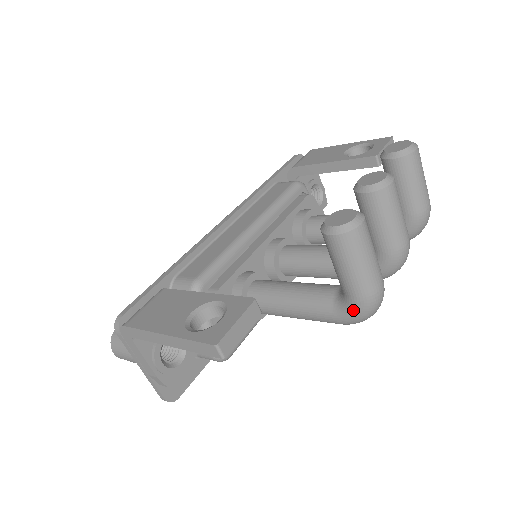
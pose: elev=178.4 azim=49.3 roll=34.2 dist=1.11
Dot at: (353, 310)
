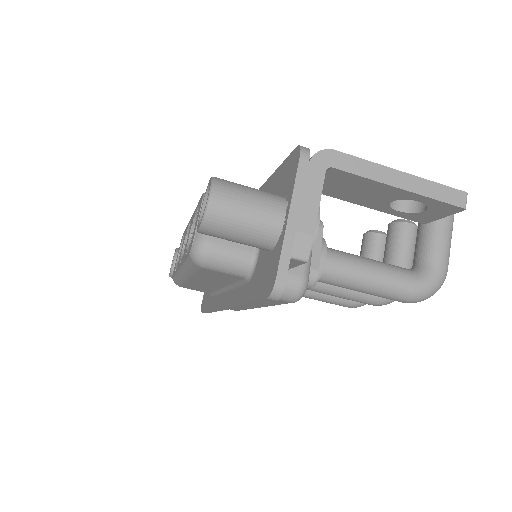
Dot at: (435, 278)
